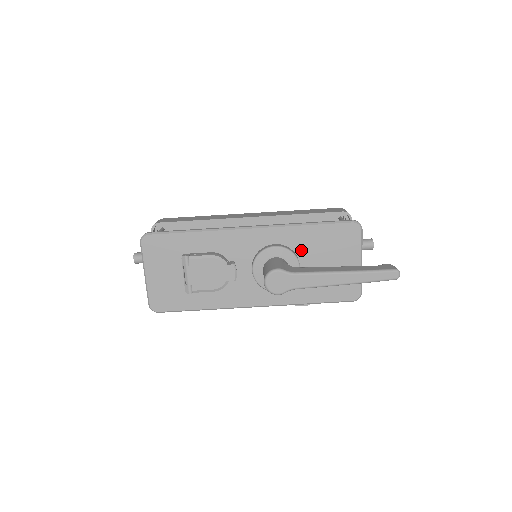
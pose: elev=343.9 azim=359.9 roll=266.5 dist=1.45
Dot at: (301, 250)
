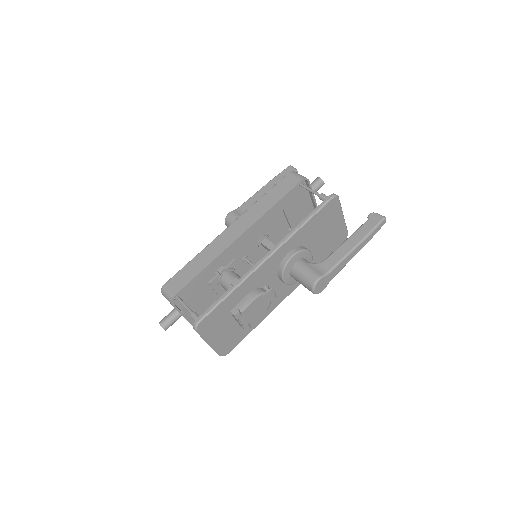
Dot at: (306, 241)
